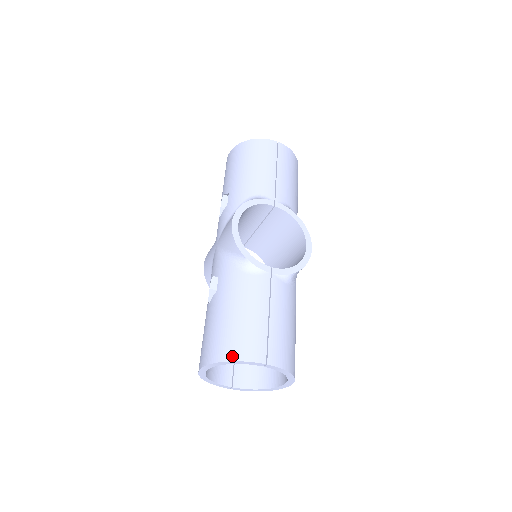
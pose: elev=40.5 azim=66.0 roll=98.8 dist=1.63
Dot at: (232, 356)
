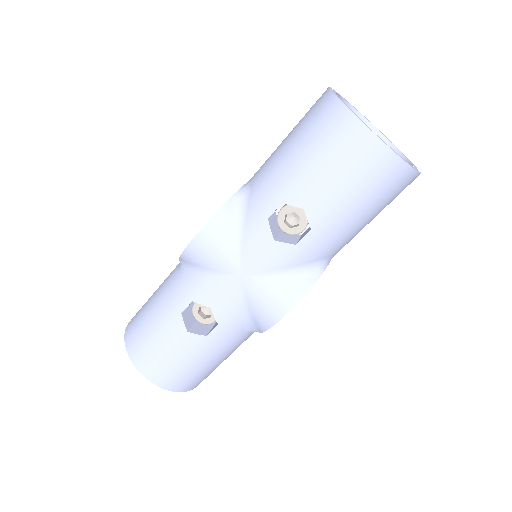
Dot at: (185, 390)
